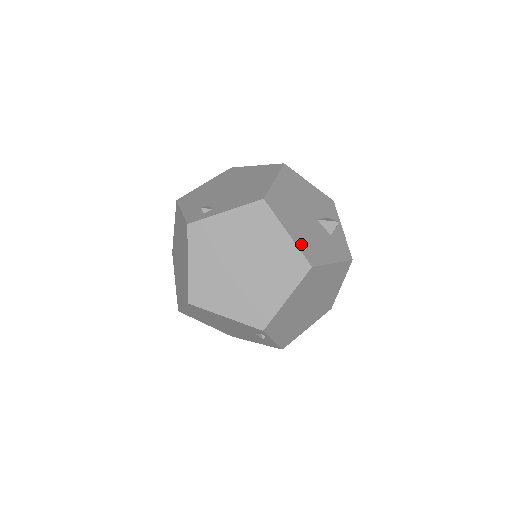
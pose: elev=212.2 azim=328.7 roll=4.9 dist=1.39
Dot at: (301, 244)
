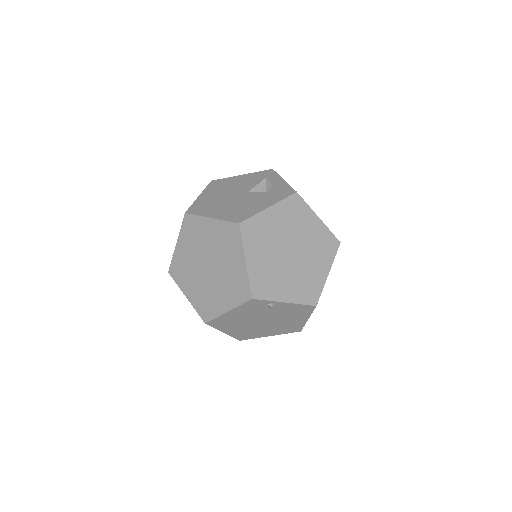
Dot at: (226, 216)
